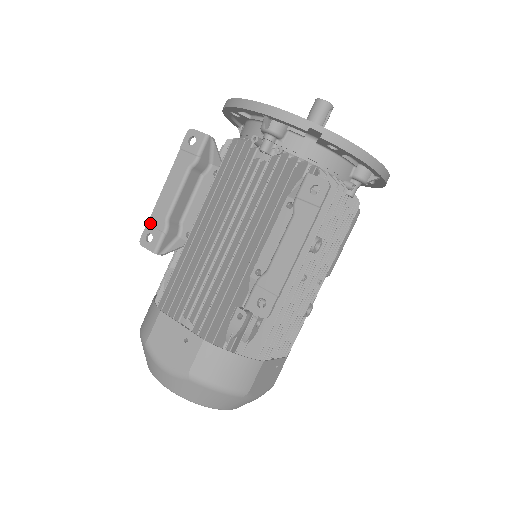
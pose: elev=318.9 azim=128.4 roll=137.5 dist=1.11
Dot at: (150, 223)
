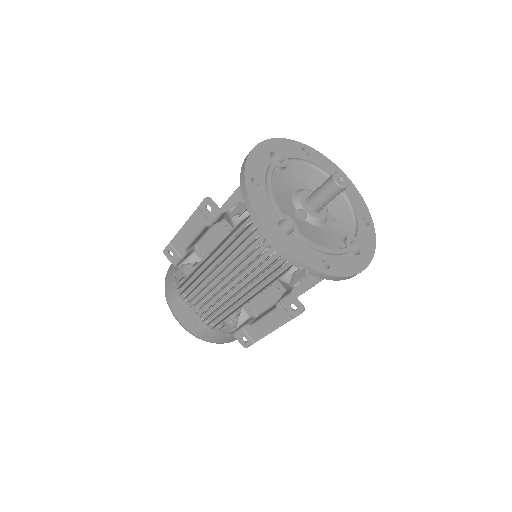
Dot at: (171, 244)
